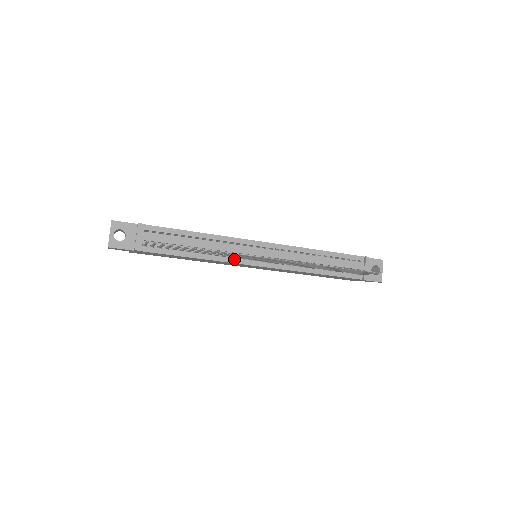
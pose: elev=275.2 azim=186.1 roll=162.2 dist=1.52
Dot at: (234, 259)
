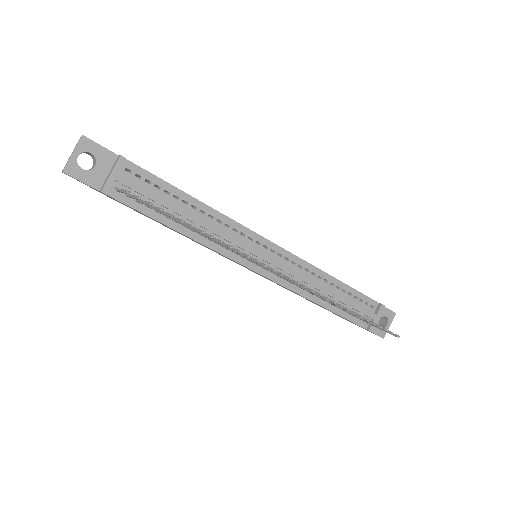
Dot at: (230, 252)
